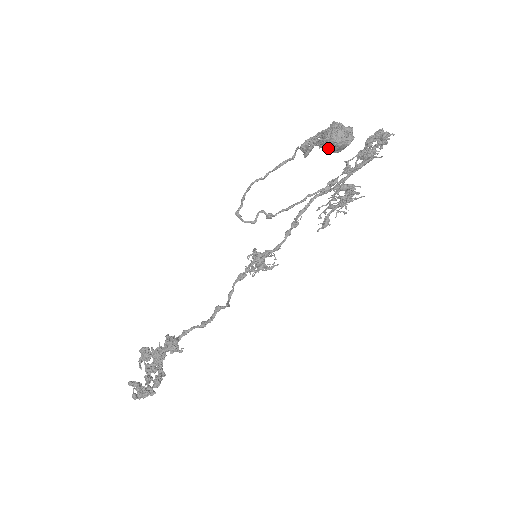
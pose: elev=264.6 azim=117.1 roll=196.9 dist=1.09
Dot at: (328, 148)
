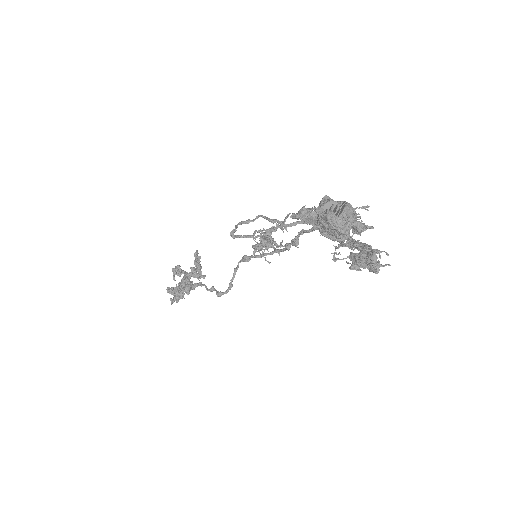
Dot at: occluded
